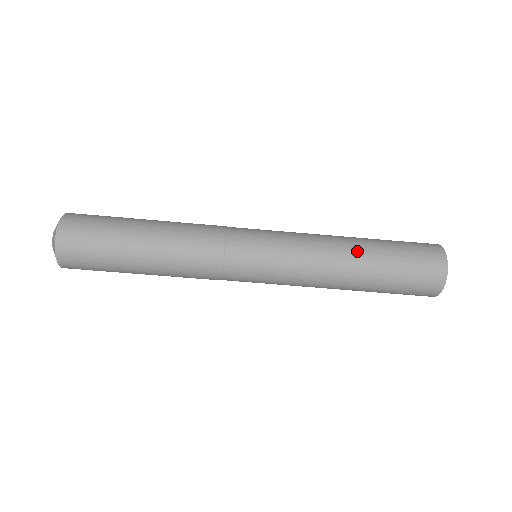
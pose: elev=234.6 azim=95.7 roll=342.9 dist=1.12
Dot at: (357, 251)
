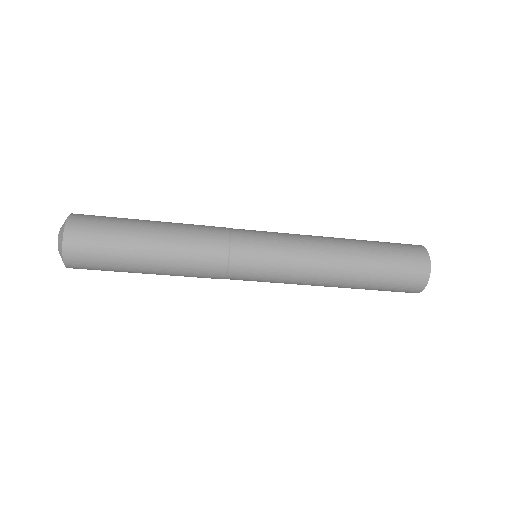
Dot at: (350, 272)
